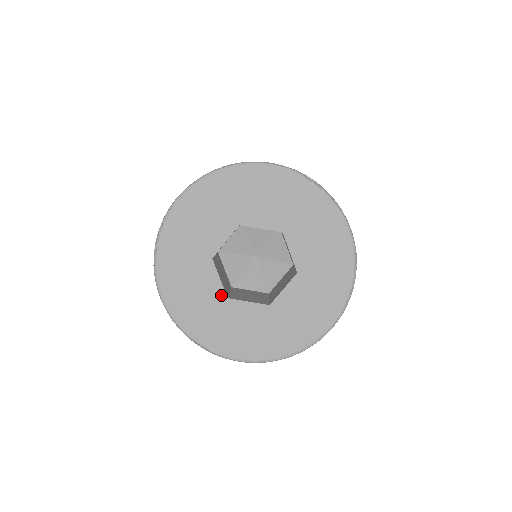
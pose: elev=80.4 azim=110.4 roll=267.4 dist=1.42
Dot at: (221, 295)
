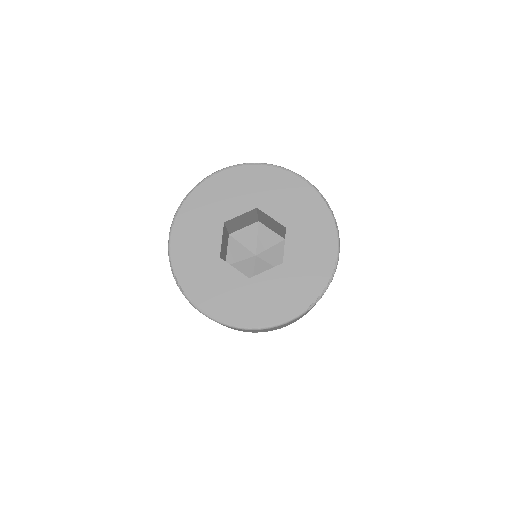
Dot at: (216, 253)
